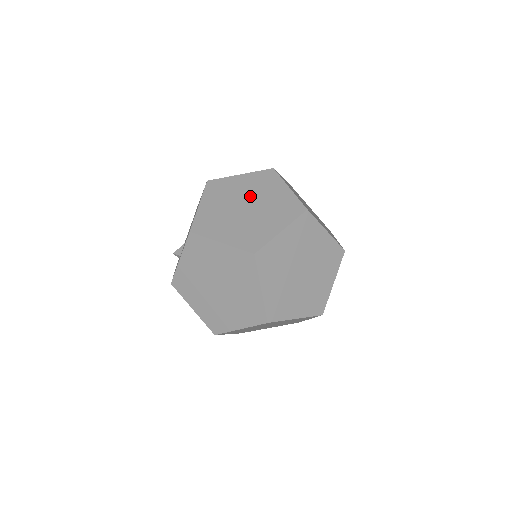
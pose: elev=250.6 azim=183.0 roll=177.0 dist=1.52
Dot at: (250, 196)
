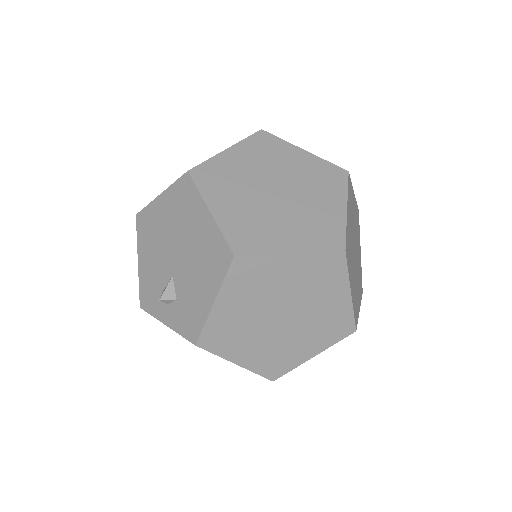
Dot at: (268, 175)
